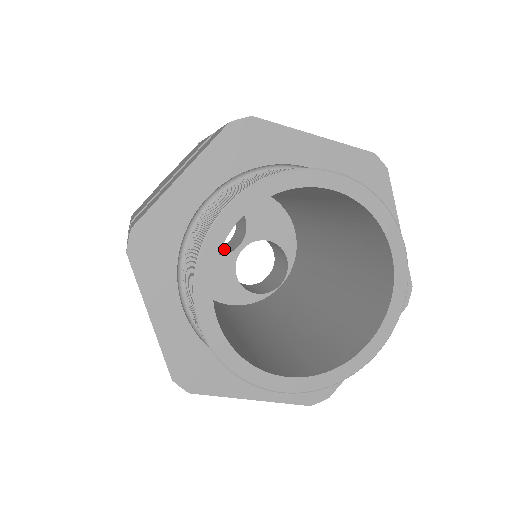
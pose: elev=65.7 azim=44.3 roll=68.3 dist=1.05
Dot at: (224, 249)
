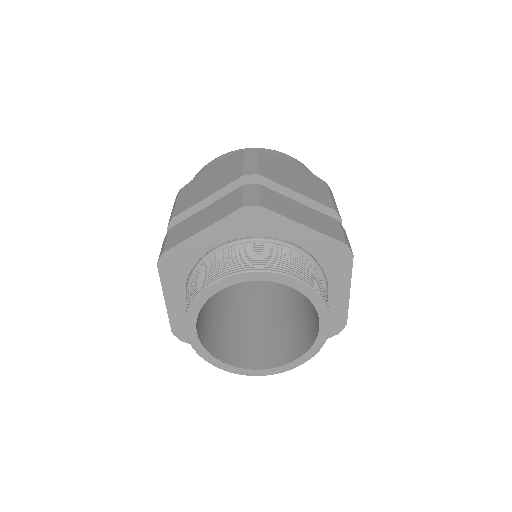
Dot at: occluded
